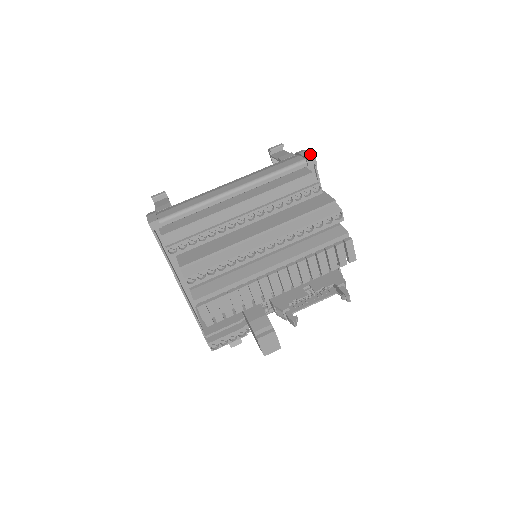
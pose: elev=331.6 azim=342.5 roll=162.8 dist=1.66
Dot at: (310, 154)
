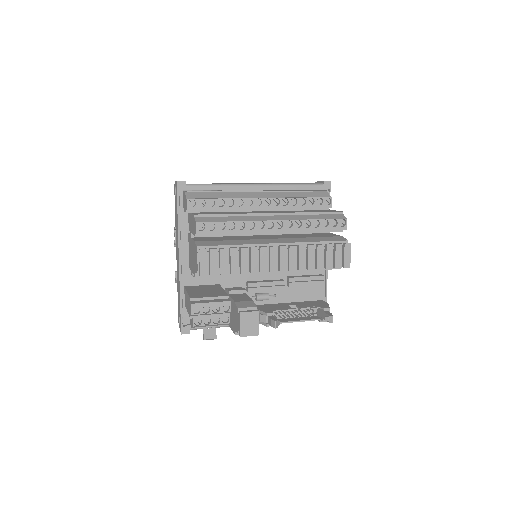
Dot at: (327, 181)
